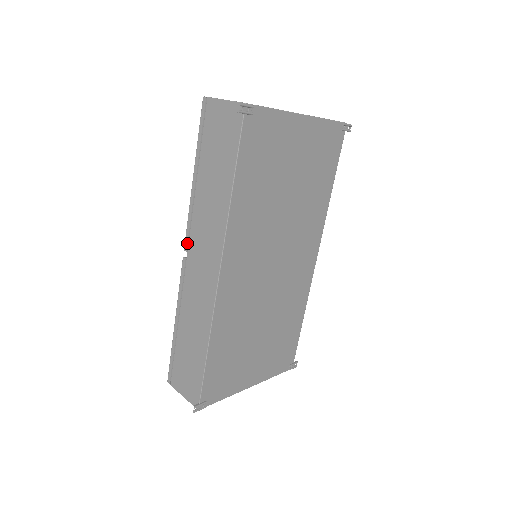
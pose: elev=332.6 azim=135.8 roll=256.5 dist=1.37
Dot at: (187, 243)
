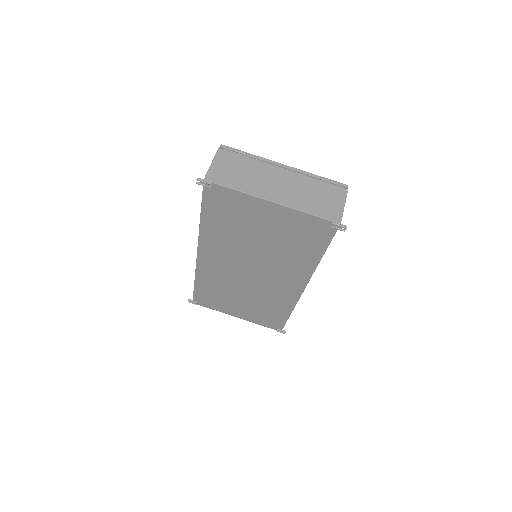
Dot at: occluded
